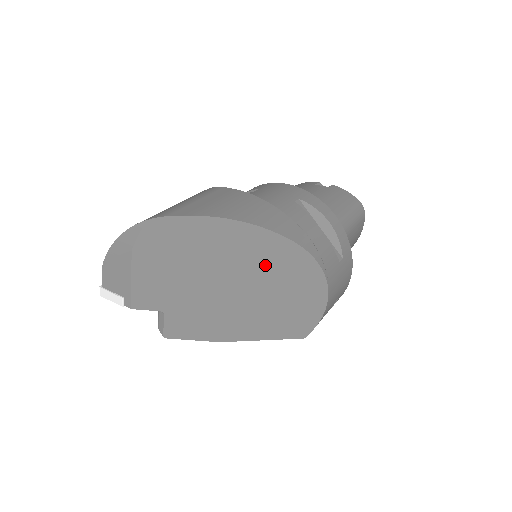
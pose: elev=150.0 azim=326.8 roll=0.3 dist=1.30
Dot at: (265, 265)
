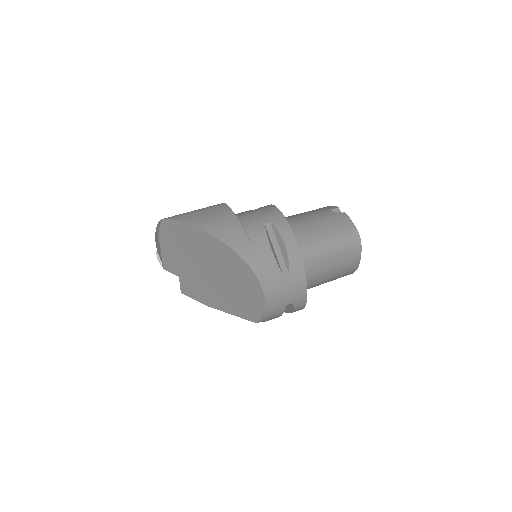
Dot at: (224, 264)
